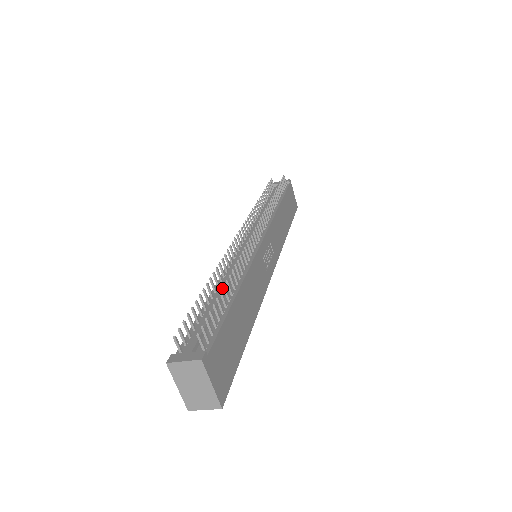
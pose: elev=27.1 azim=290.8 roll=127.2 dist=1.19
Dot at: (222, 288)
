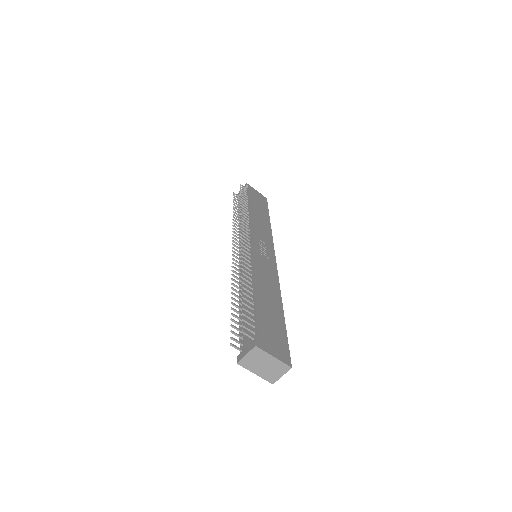
Dot at: occluded
